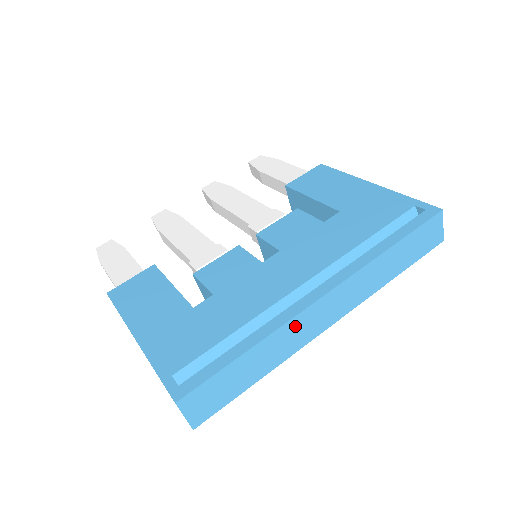
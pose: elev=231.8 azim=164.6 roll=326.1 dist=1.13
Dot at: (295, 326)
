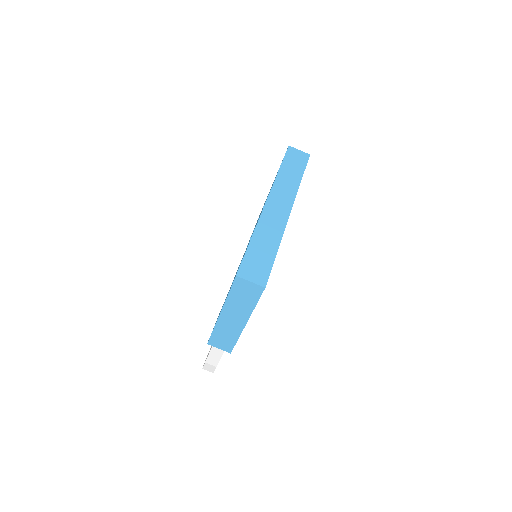
Dot at: (267, 219)
